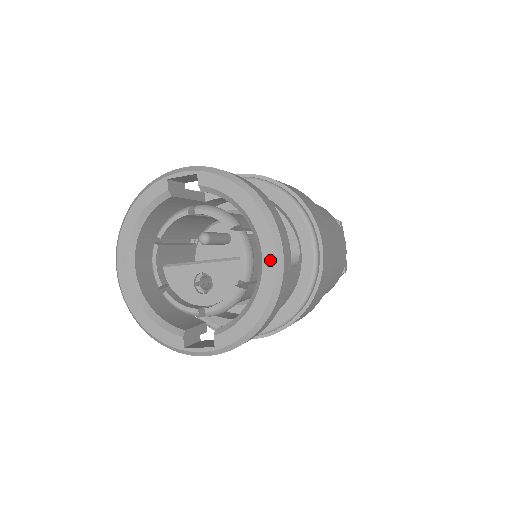
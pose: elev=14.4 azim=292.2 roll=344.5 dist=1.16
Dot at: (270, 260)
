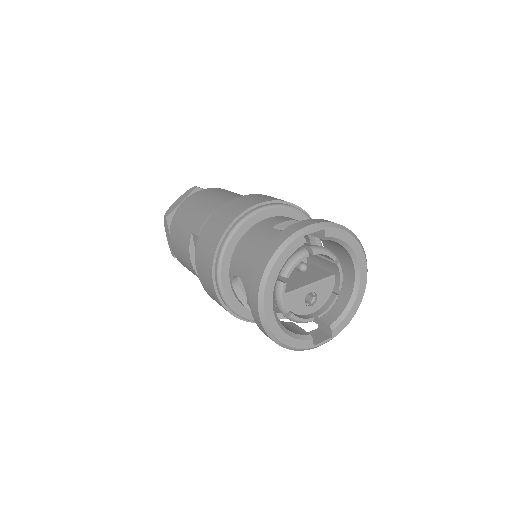
Dot at: (364, 275)
